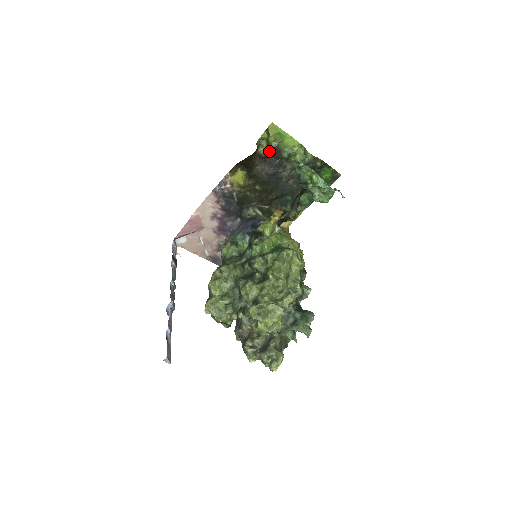
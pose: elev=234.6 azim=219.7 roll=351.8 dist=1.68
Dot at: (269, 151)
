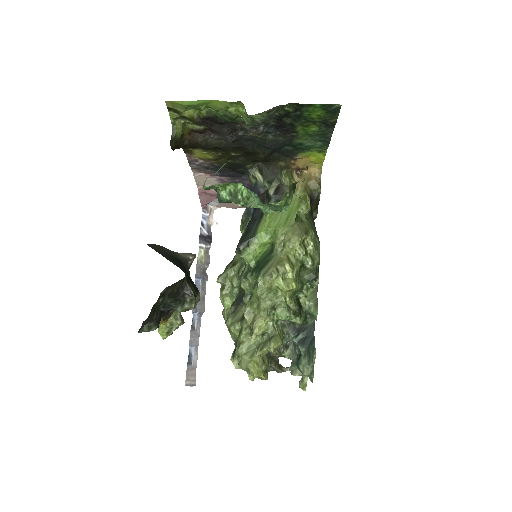
Dot at: (203, 122)
